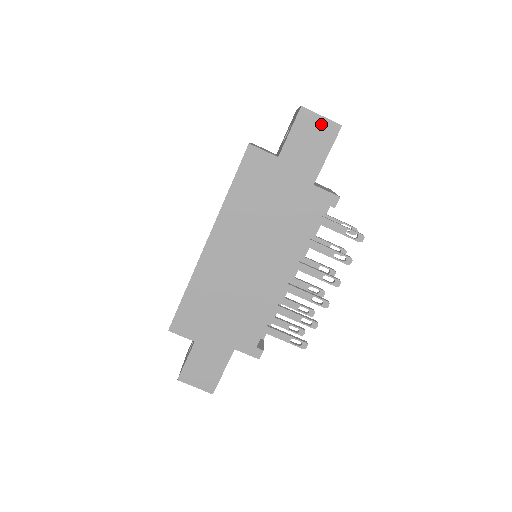
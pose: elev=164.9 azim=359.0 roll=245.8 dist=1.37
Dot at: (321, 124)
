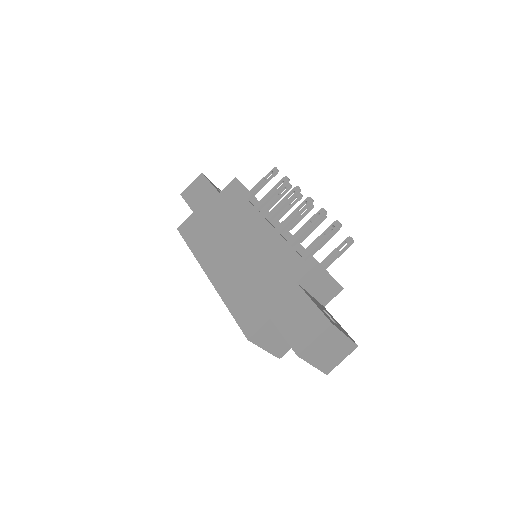
Dot at: (194, 185)
